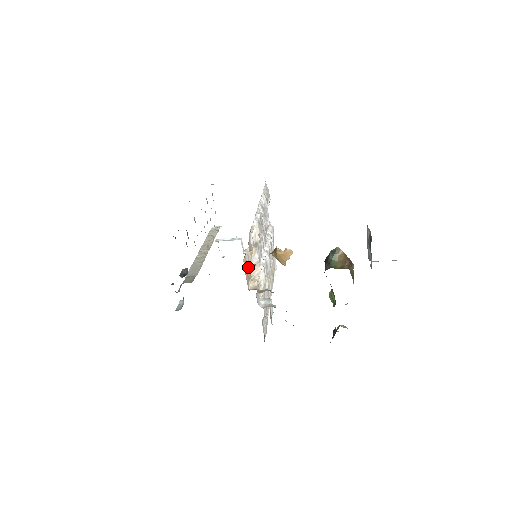
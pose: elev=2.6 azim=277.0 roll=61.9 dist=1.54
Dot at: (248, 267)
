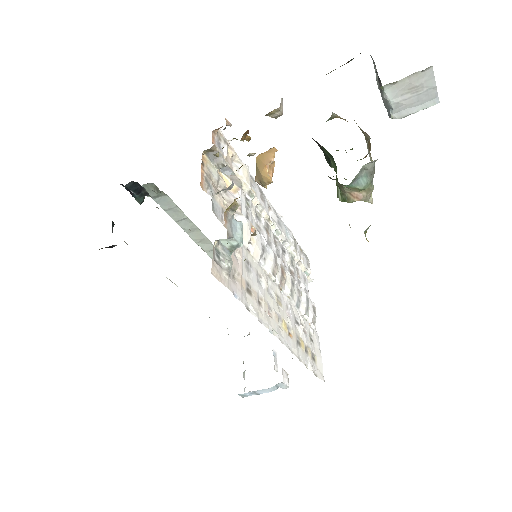
Dot at: (216, 188)
